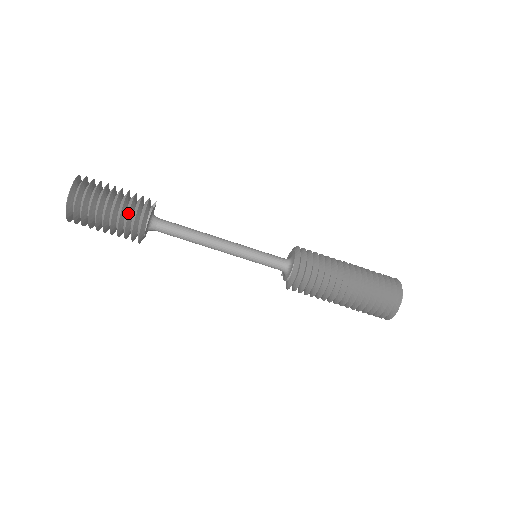
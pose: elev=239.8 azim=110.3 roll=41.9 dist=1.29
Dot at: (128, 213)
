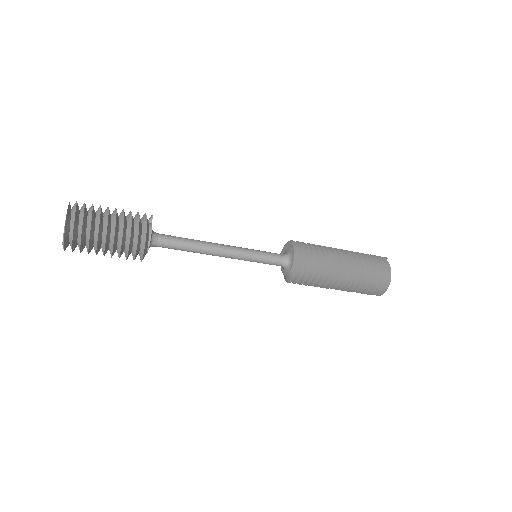
Dot at: (128, 247)
